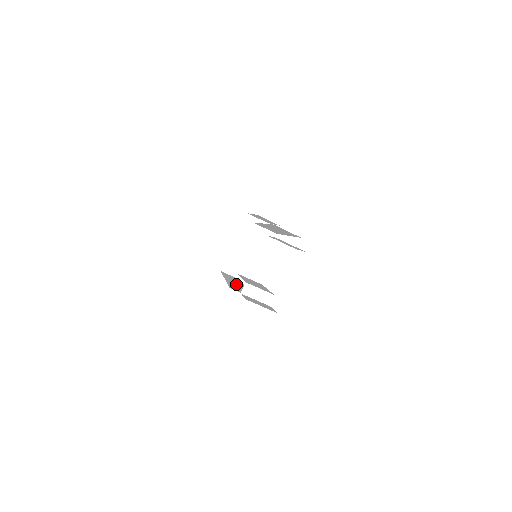
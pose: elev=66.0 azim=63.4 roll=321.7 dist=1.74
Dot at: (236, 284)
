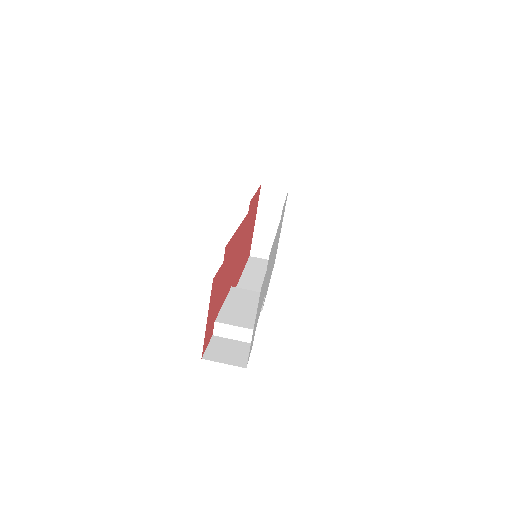
Dot at: (253, 282)
